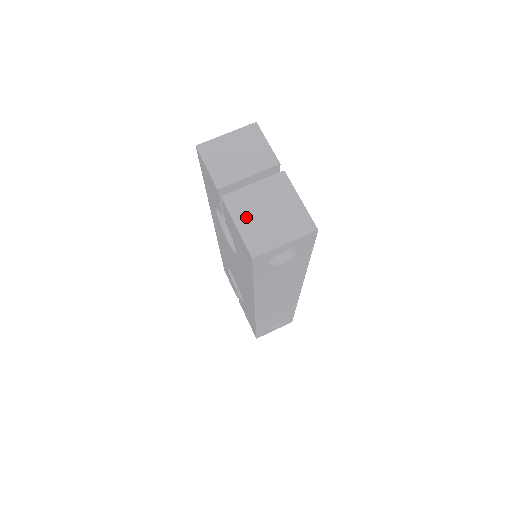
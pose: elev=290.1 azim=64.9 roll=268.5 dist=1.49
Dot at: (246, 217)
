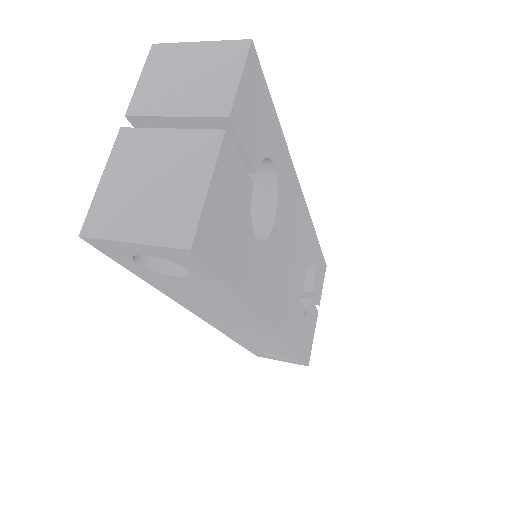
Dot at: (122, 173)
